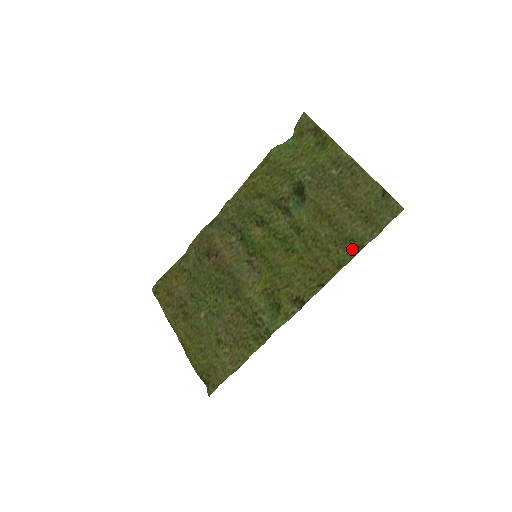
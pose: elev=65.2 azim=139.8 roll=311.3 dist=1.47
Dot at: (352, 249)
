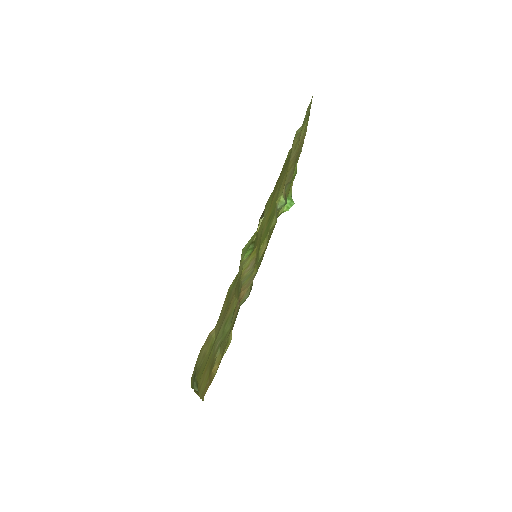
Dot at: occluded
